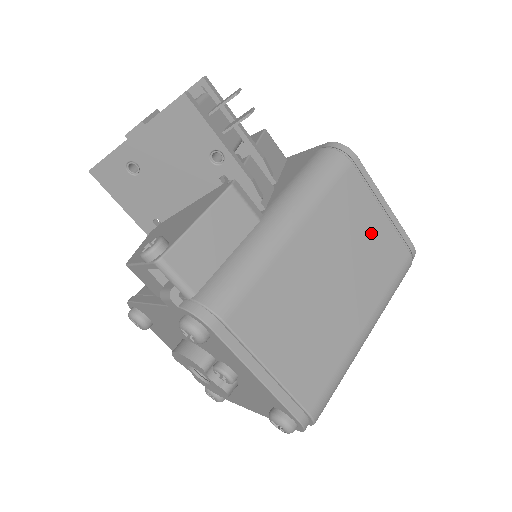
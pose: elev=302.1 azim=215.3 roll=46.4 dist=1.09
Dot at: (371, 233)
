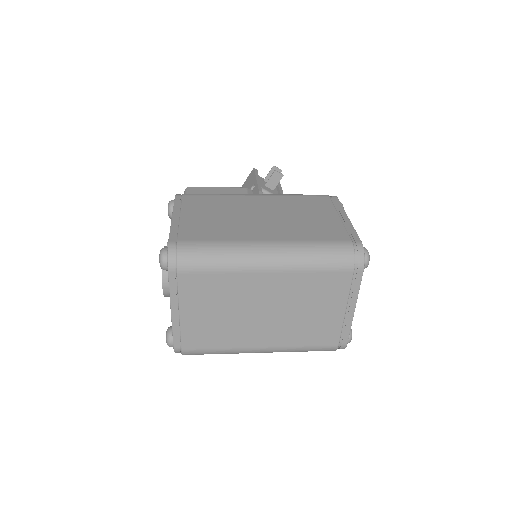
Dot at: (317, 218)
